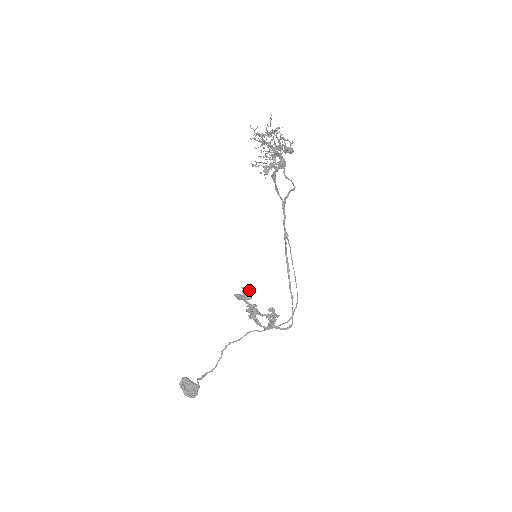
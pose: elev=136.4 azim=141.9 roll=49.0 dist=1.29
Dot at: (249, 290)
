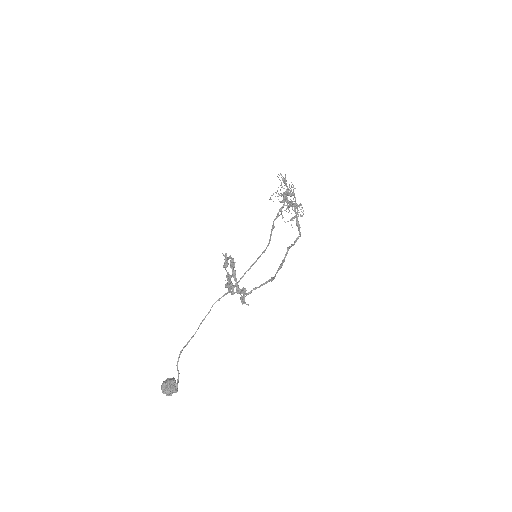
Dot at: (226, 254)
